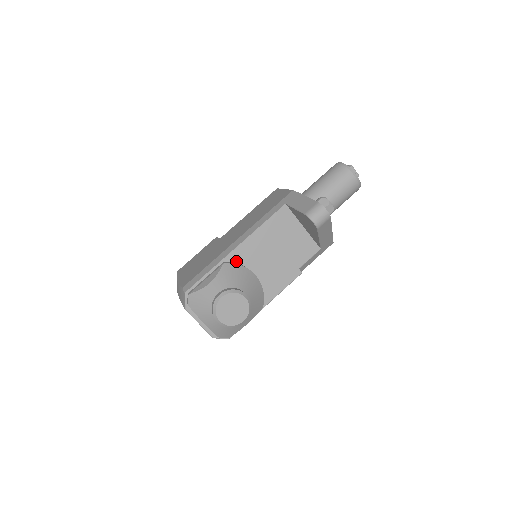
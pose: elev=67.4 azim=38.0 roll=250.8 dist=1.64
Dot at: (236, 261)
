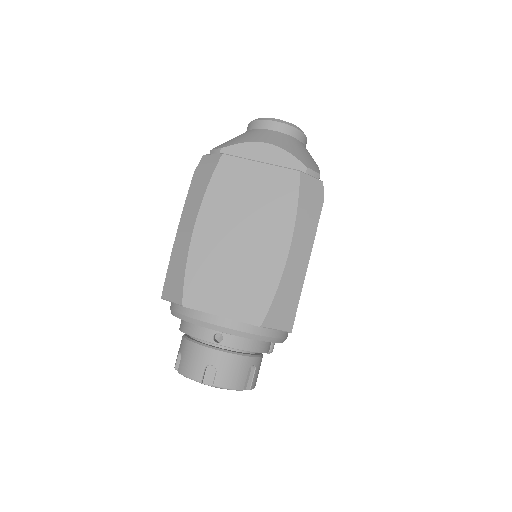
Dot at: occluded
